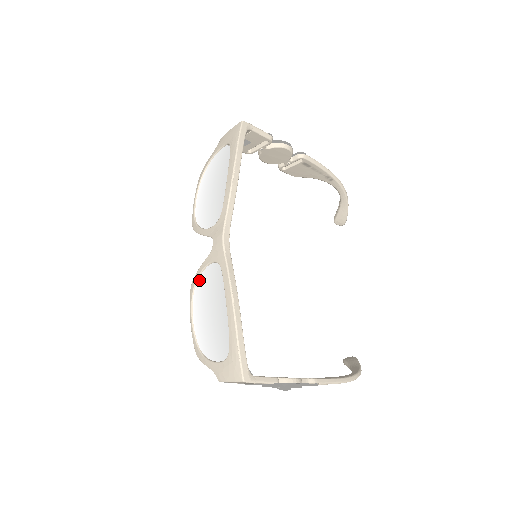
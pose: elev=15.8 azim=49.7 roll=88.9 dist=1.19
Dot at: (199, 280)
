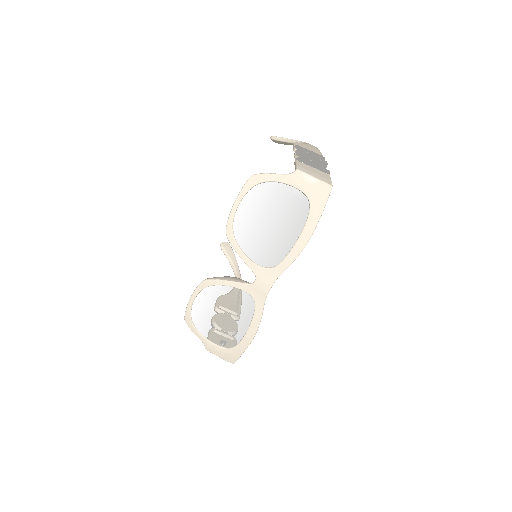
Dot at: (220, 288)
